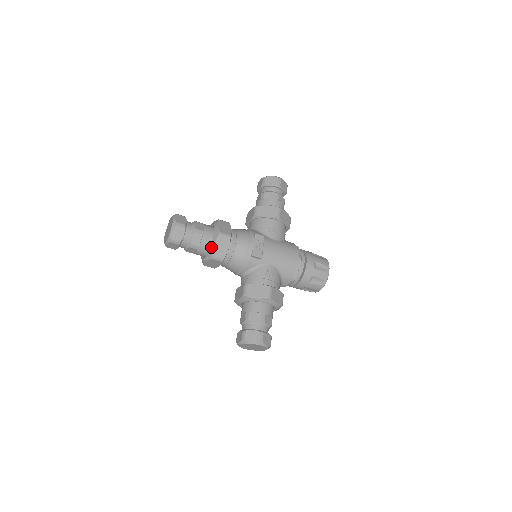
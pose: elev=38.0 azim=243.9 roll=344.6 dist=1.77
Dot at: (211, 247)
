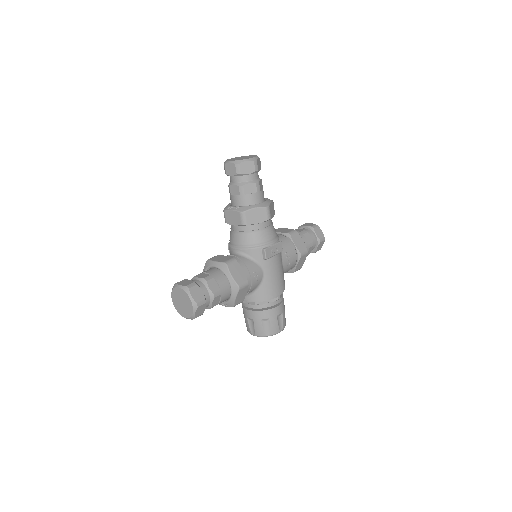
Dot at: (251, 206)
